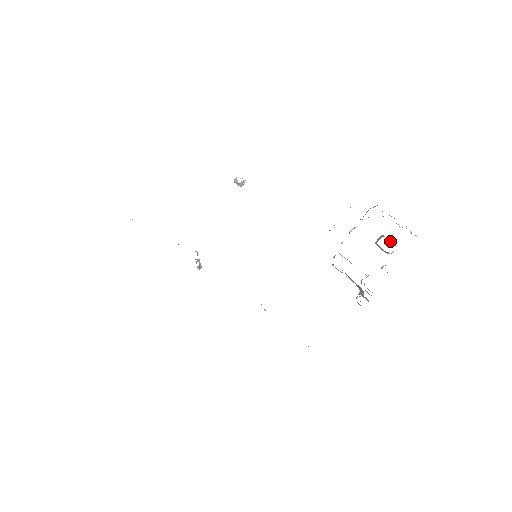
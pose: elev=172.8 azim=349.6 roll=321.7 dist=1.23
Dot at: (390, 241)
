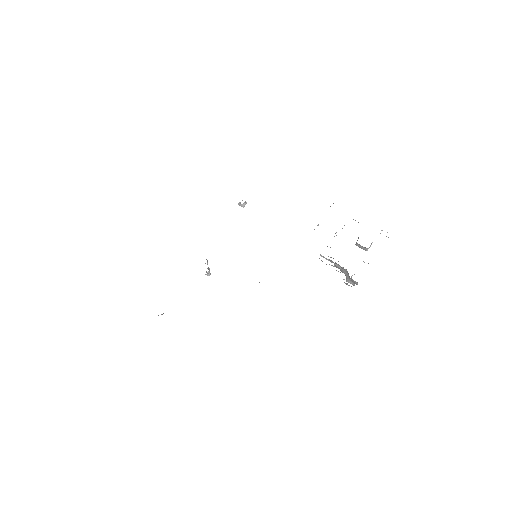
Dot at: occluded
